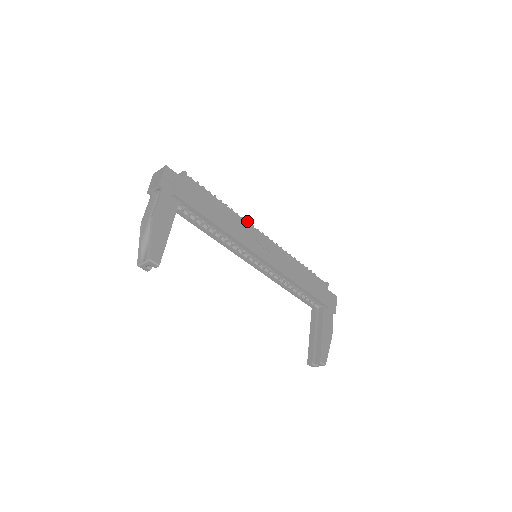
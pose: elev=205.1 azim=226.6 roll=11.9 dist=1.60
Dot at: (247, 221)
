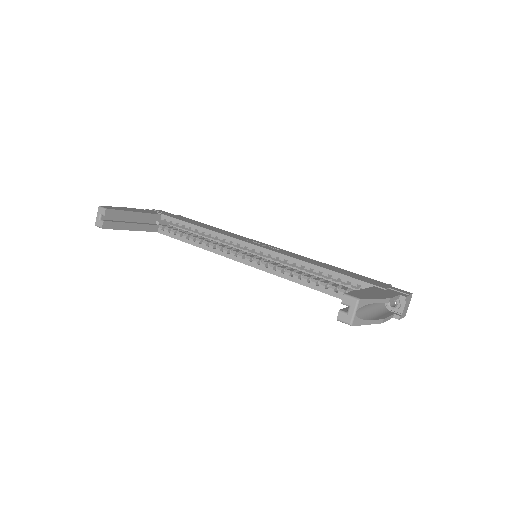
Dot at: occluded
